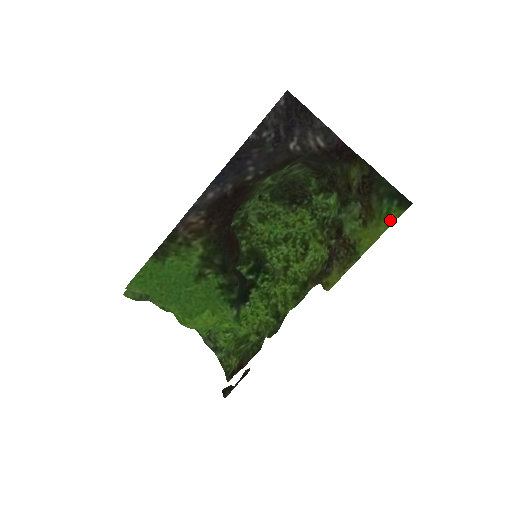
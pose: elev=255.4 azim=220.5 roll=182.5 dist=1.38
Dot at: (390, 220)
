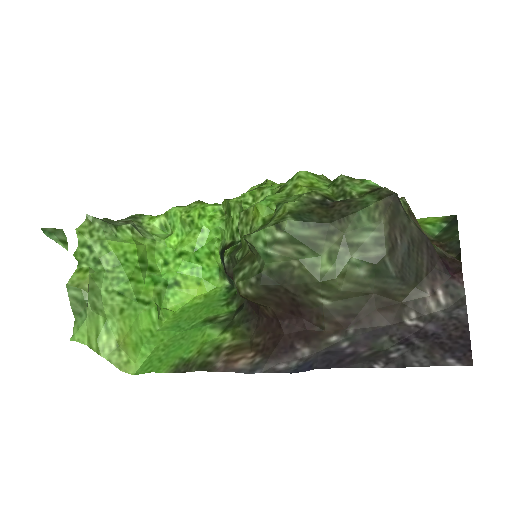
Dot at: (424, 220)
